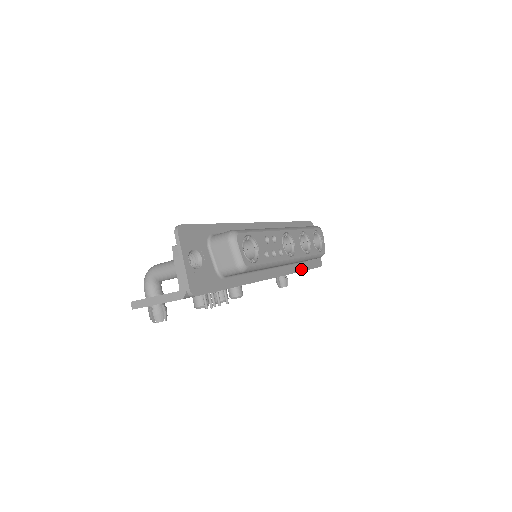
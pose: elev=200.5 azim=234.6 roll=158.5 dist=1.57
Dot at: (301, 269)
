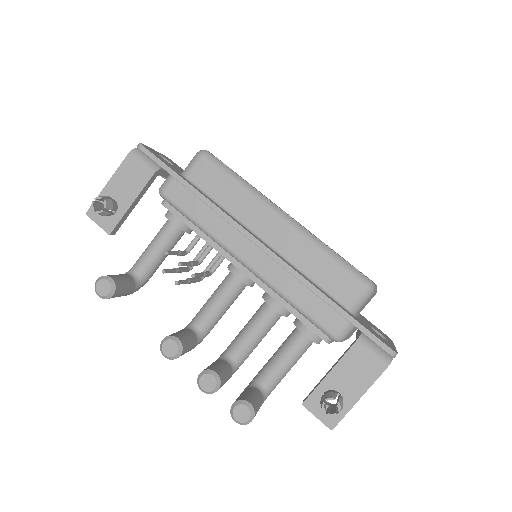
Dot at: (332, 300)
